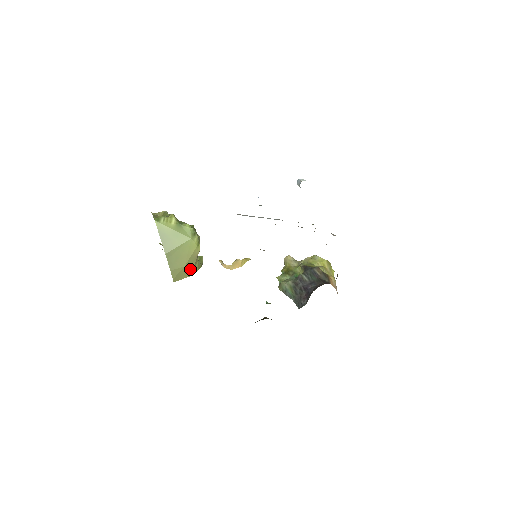
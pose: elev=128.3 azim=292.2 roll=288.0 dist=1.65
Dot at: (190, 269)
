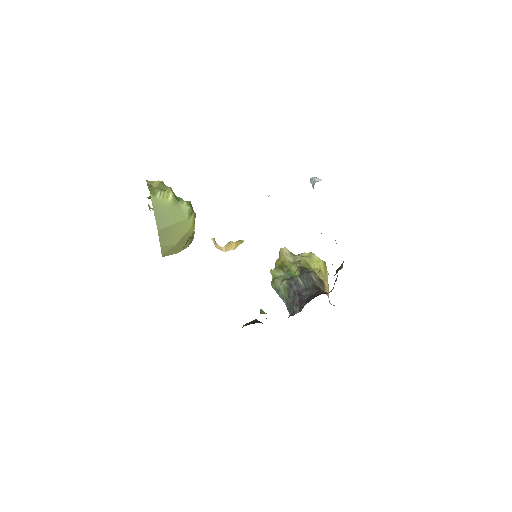
Dot at: (181, 246)
